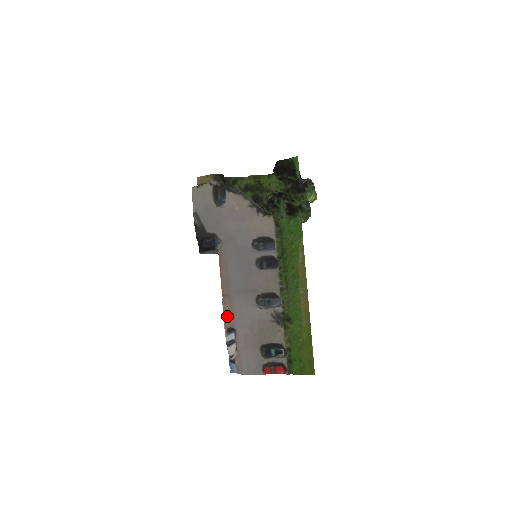
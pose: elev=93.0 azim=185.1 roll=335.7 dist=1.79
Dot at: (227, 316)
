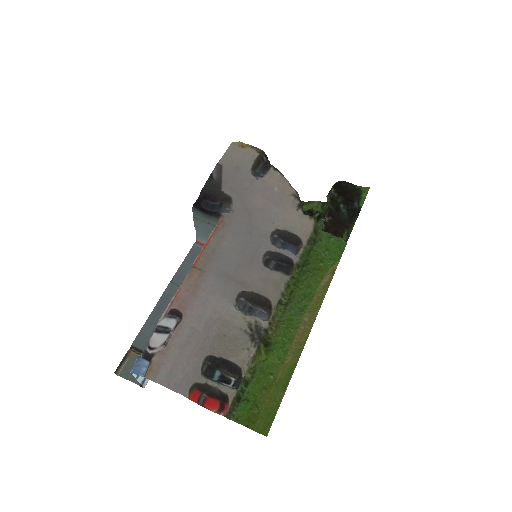
Dot at: (182, 293)
